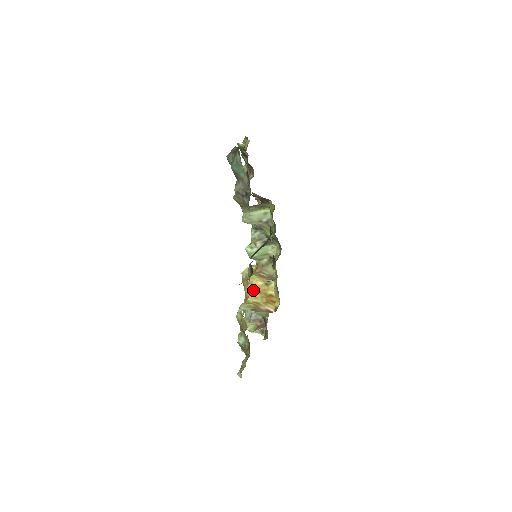
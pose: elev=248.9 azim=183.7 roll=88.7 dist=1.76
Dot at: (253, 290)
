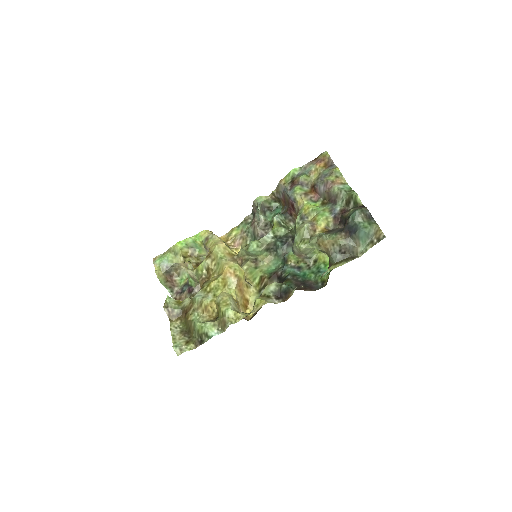
Dot at: (238, 286)
